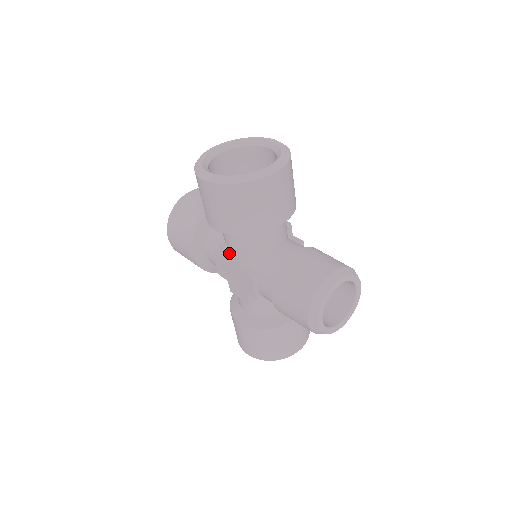
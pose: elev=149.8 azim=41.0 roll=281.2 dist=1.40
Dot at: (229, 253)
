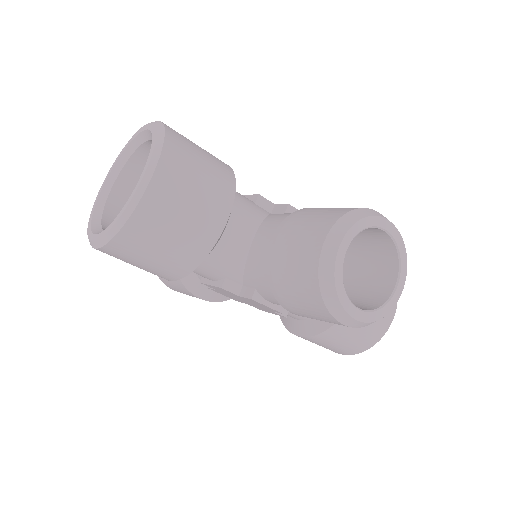
Dot at: (212, 286)
